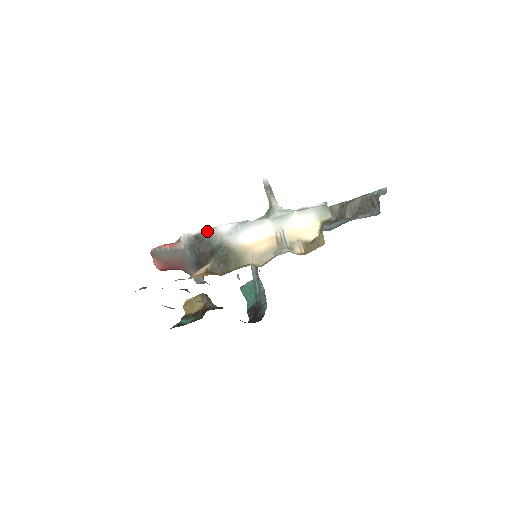
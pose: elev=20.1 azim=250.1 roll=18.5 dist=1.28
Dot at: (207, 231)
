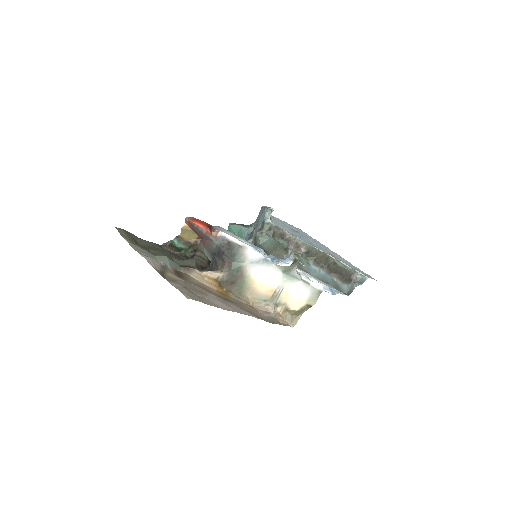
Dot at: (239, 245)
